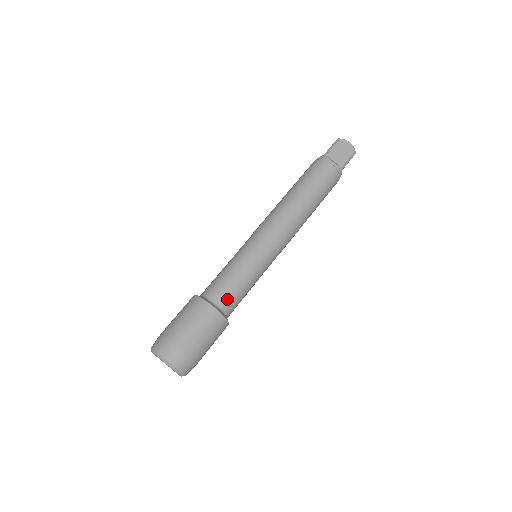
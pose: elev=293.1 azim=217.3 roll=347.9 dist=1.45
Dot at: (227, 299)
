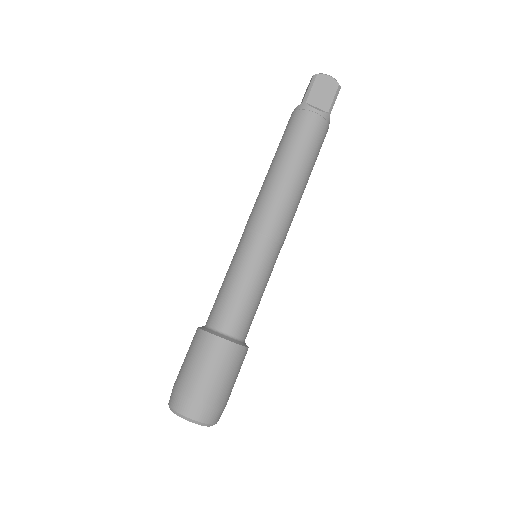
Dot at: (238, 323)
